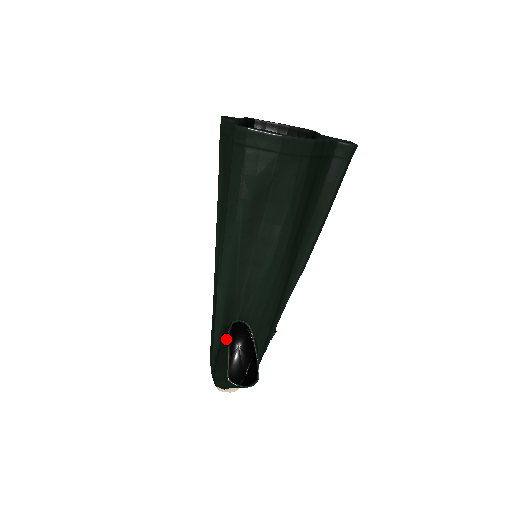
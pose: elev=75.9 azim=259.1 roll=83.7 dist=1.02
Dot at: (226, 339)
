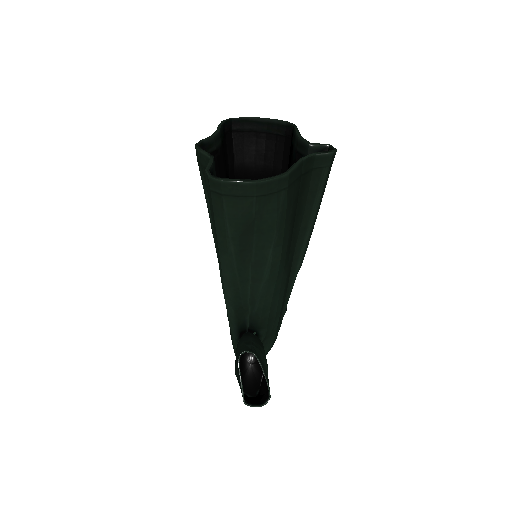
Dot at: occluded
